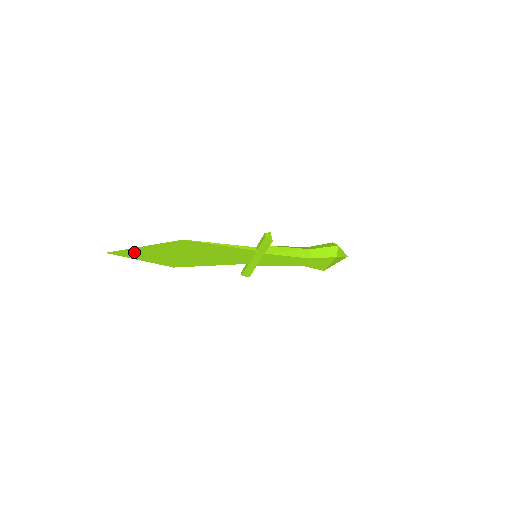
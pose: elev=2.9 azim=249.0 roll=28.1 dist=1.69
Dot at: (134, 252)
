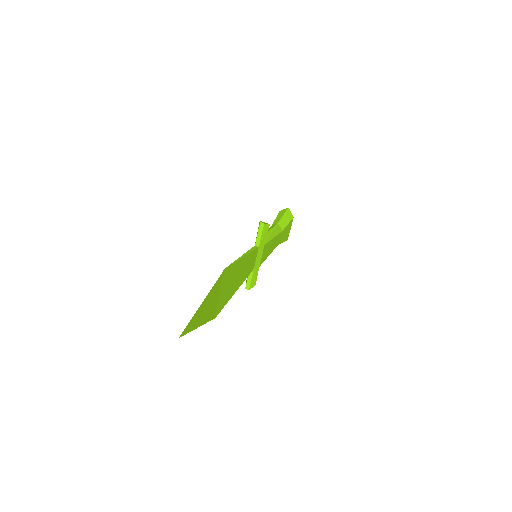
Dot at: (195, 318)
